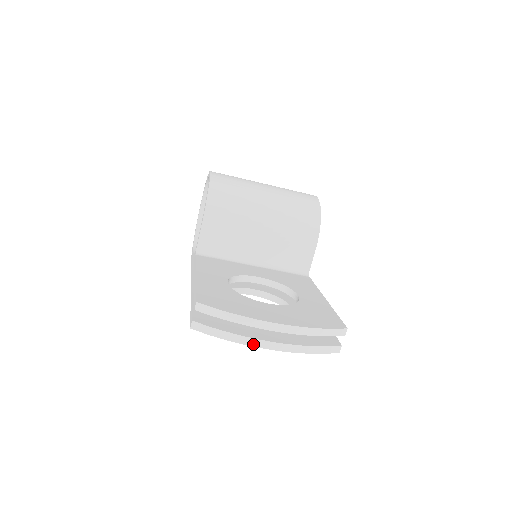
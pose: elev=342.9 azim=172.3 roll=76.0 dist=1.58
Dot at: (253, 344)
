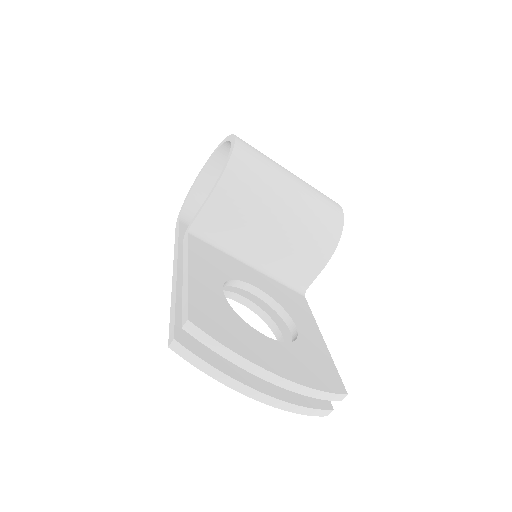
Dot at: (240, 389)
